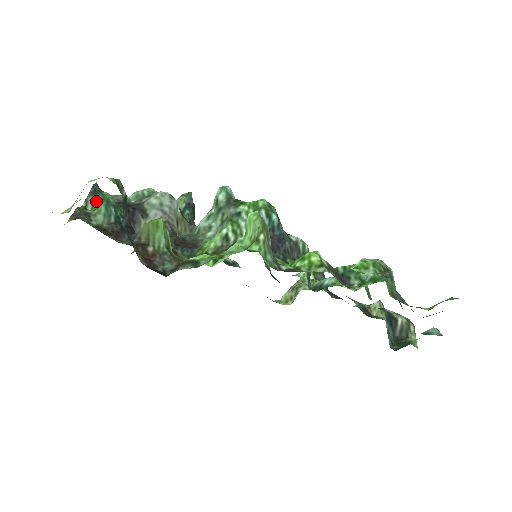
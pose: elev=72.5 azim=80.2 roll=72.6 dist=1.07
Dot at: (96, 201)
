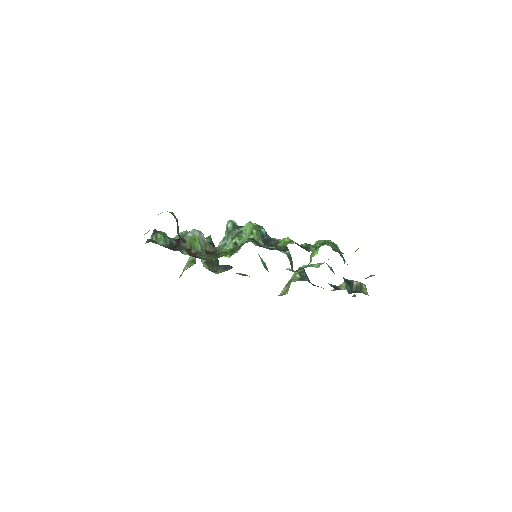
Dot at: (158, 235)
